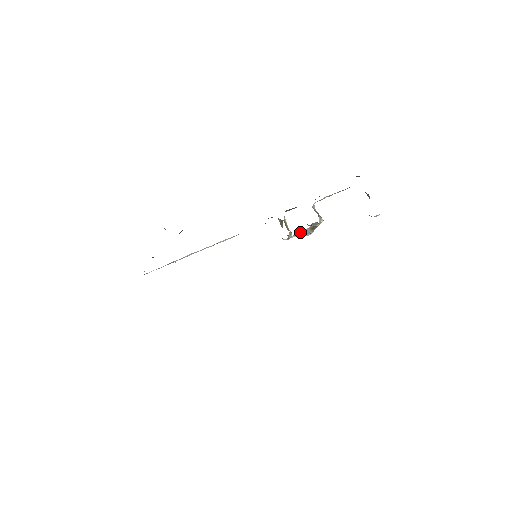
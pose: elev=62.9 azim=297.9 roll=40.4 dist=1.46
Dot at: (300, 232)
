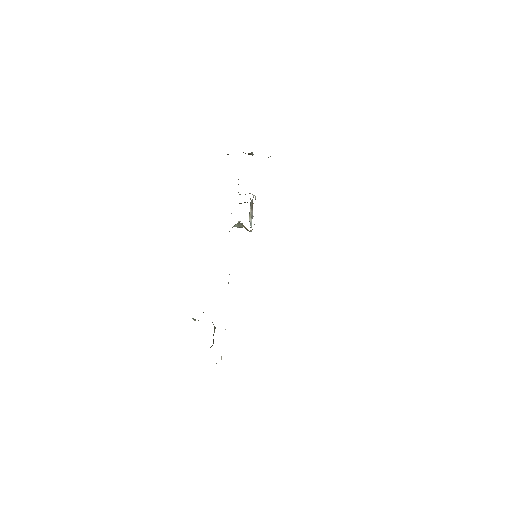
Dot at: (249, 219)
